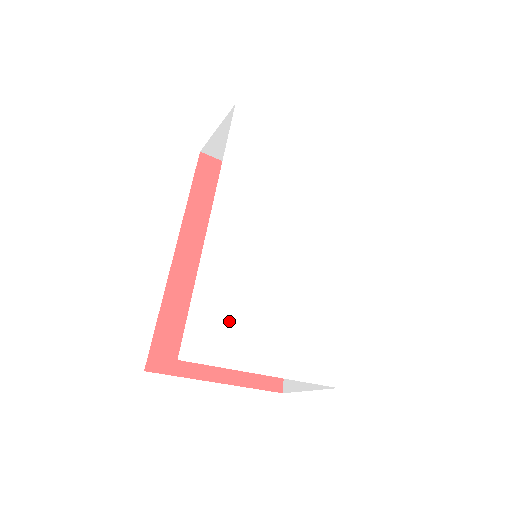
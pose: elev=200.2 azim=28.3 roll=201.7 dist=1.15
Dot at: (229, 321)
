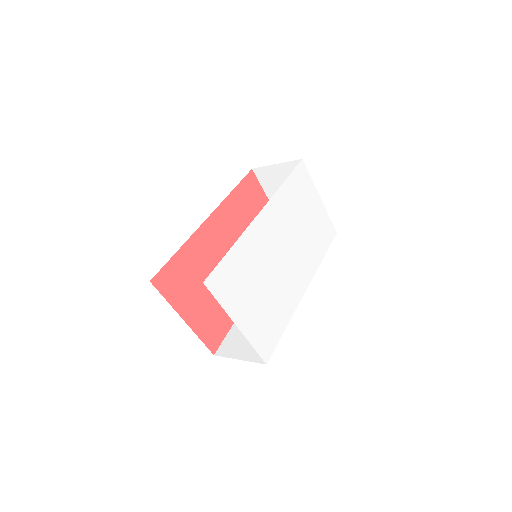
Dot at: (237, 281)
